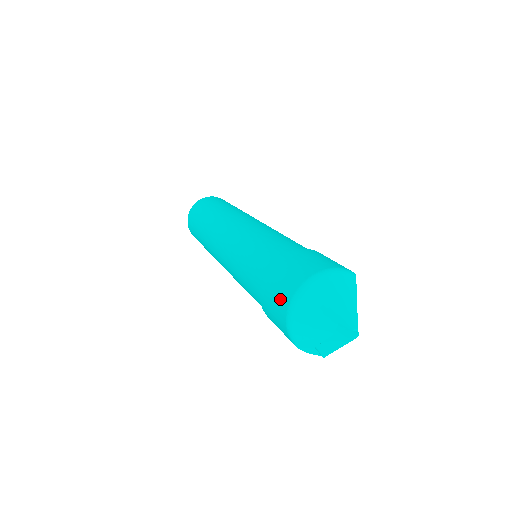
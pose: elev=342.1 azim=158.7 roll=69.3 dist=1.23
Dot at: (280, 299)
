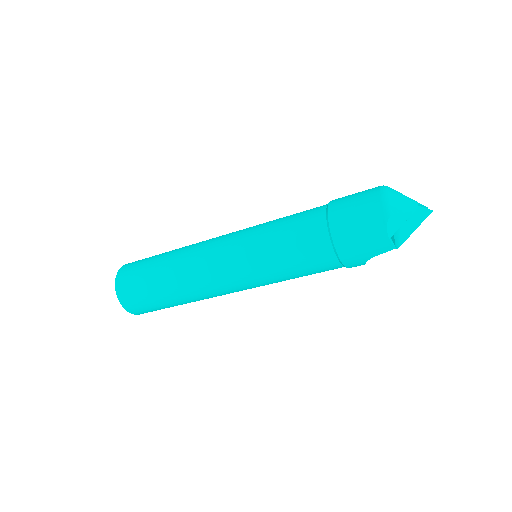
Dot at: (365, 196)
